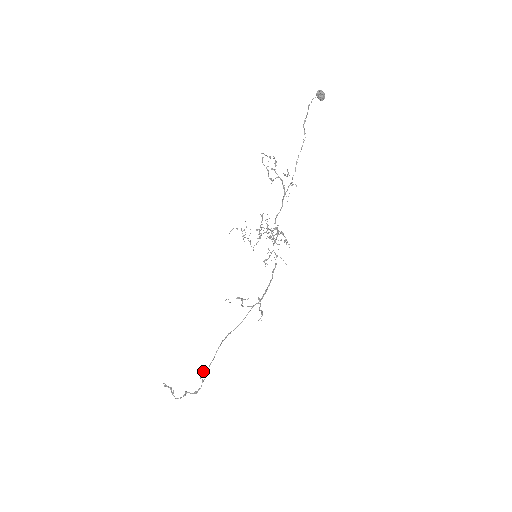
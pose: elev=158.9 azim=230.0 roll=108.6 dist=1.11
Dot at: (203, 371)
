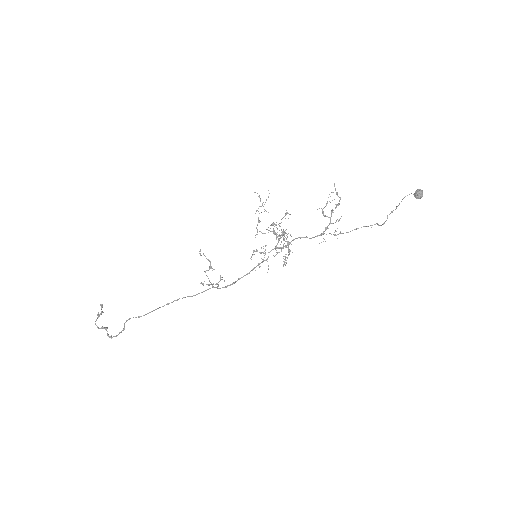
Dot at: occluded
